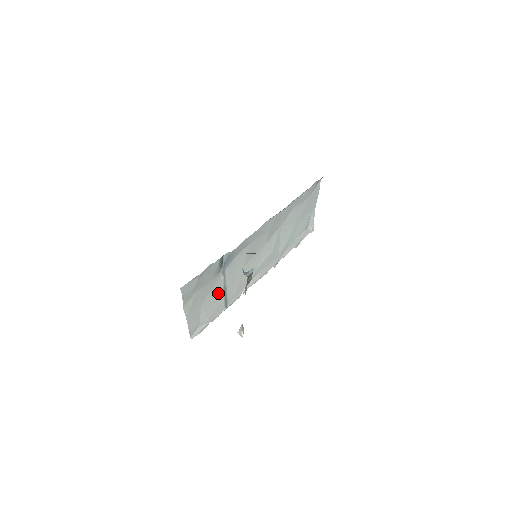
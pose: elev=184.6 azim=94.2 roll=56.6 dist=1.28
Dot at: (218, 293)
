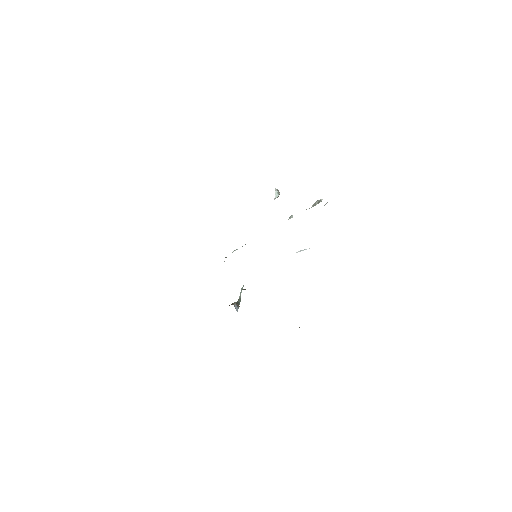
Dot at: occluded
